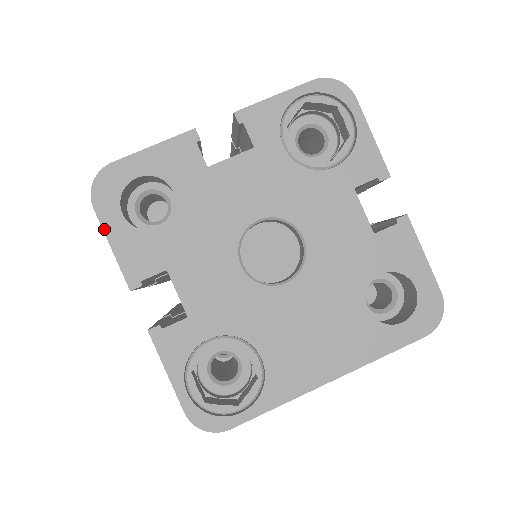
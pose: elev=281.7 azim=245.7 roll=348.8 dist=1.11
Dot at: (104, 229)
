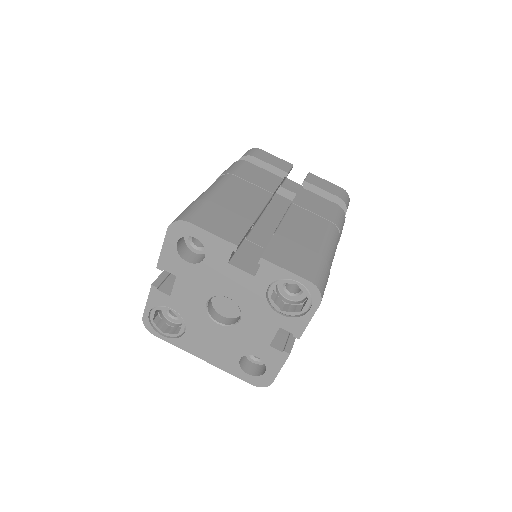
Dot at: (165, 240)
